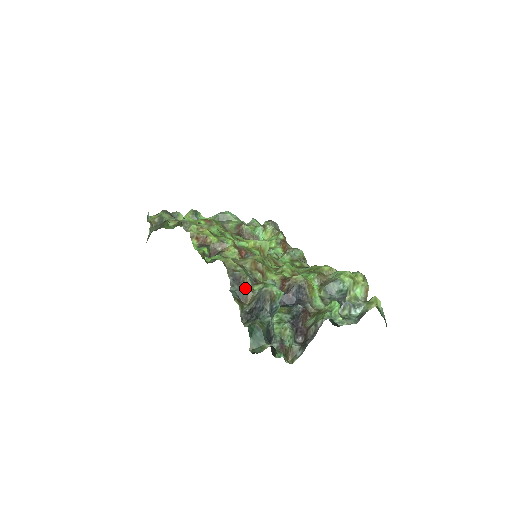
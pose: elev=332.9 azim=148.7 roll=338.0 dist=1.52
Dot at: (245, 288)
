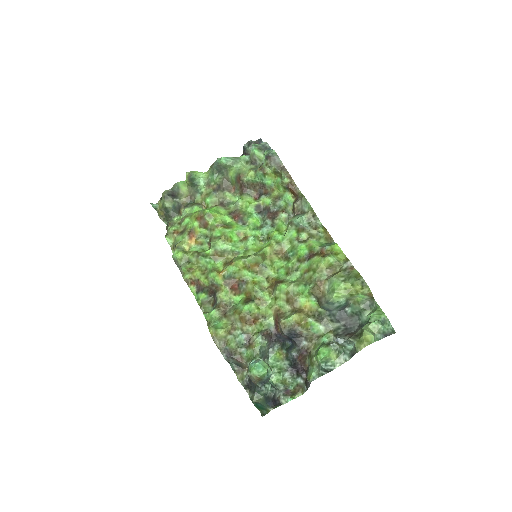
Dot at: (238, 361)
